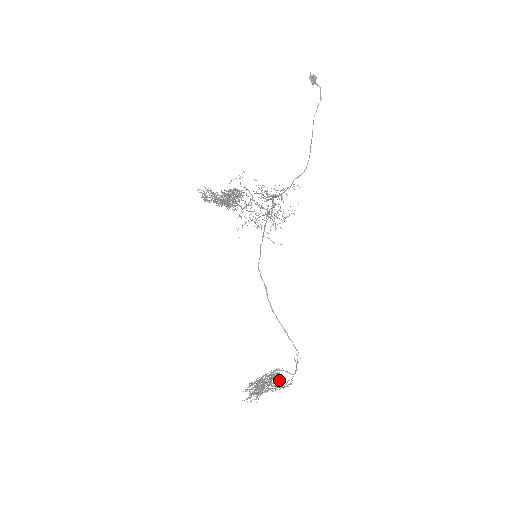
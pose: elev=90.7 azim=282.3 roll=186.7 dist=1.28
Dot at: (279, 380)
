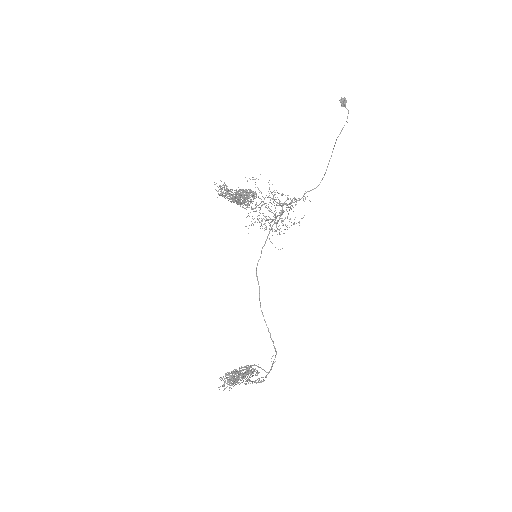
Dot at: occluded
